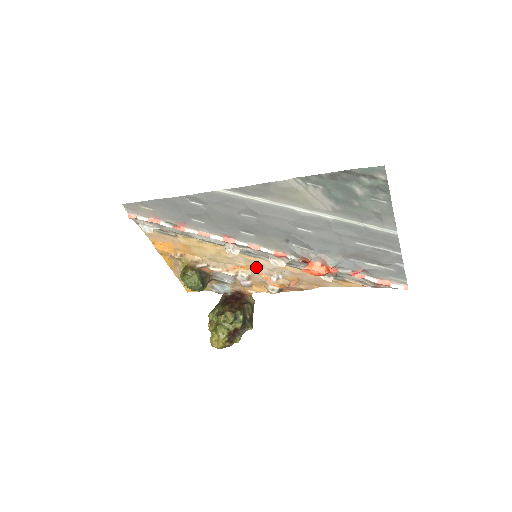
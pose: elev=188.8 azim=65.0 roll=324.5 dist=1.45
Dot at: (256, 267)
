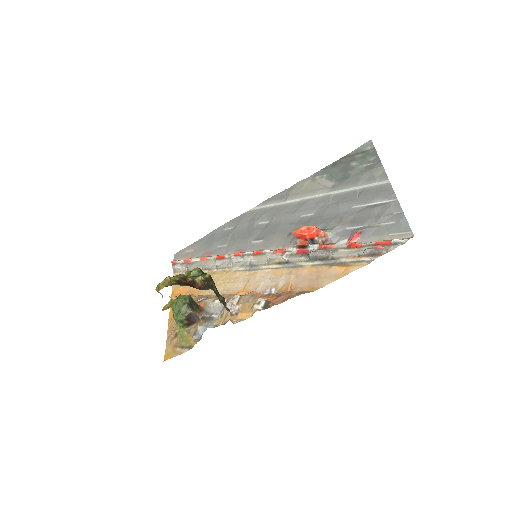
Dot at: (252, 287)
